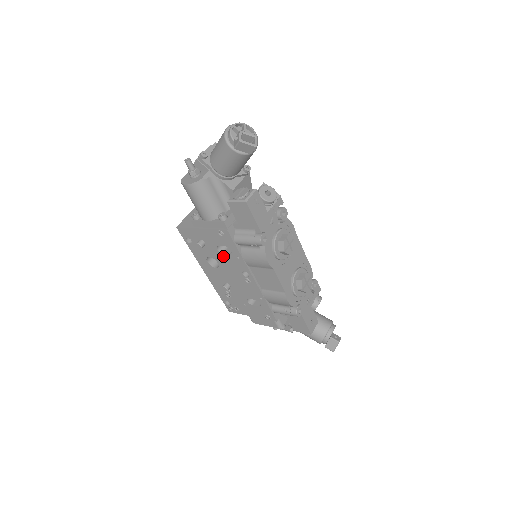
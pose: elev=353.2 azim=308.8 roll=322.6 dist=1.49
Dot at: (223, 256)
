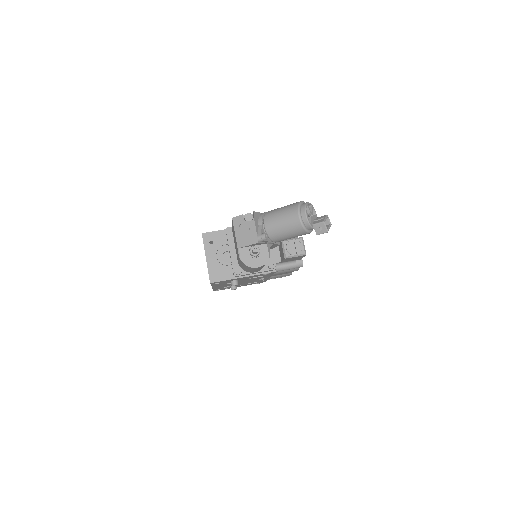
Dot at: occluded
